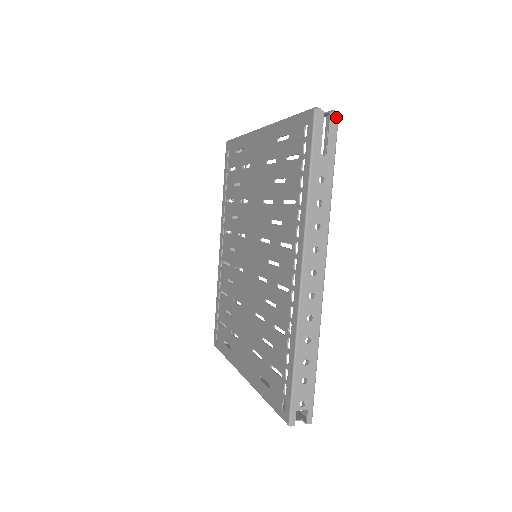
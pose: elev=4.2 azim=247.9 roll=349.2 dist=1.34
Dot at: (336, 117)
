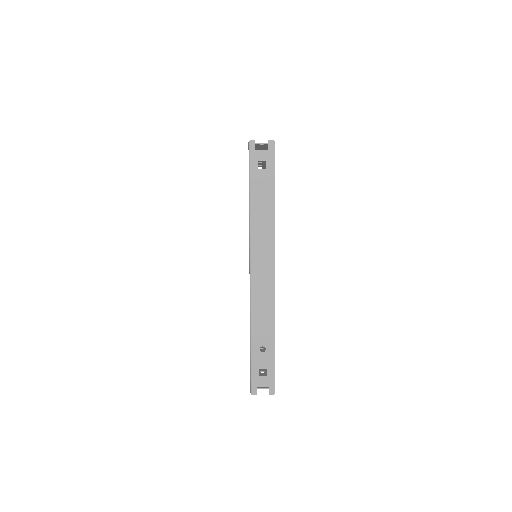
Dot at: occluded
